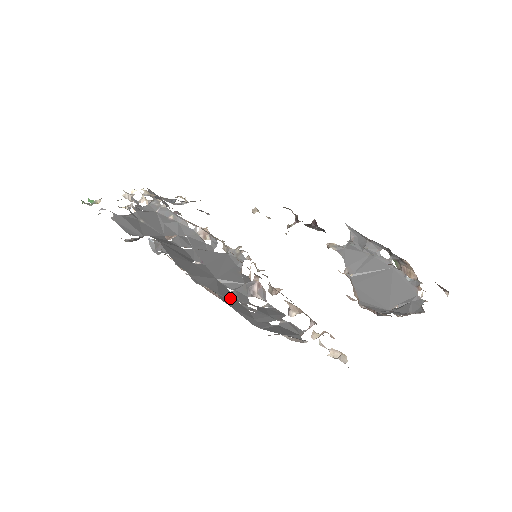
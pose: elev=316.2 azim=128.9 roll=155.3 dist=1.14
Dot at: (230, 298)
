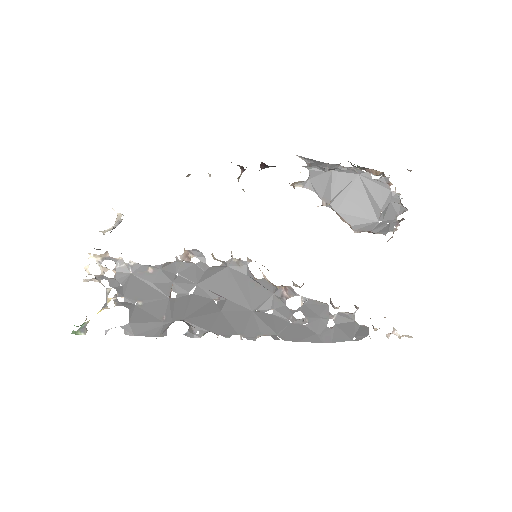
Dot at: (283, 326)
